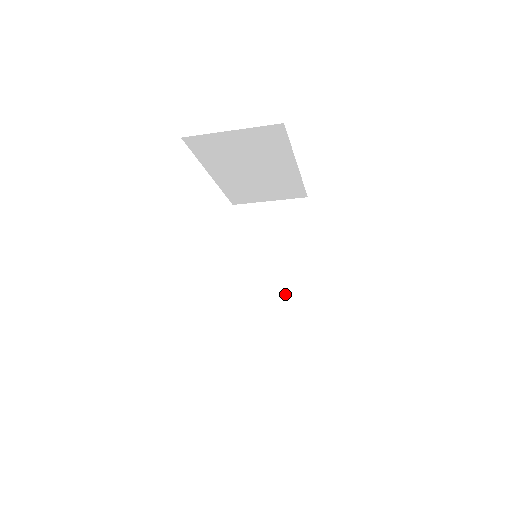
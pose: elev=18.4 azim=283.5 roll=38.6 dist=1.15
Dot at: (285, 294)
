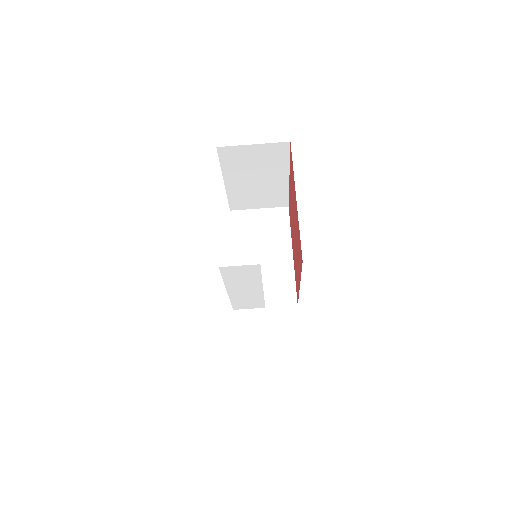
Dot at: occluded
